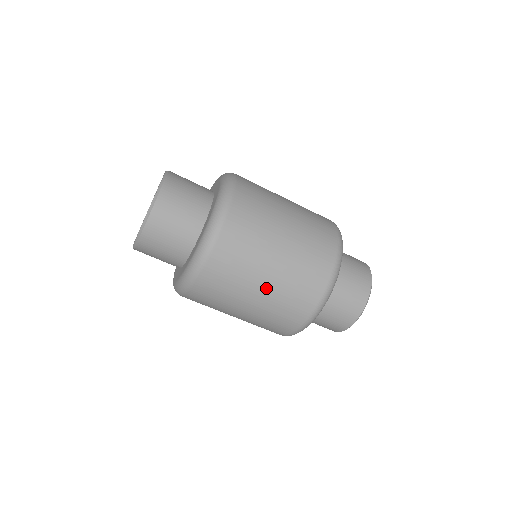
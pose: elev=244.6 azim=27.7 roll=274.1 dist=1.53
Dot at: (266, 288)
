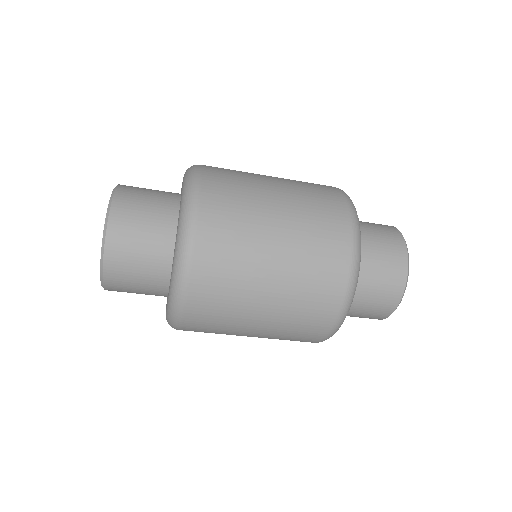
Dot at: (273, 297)
